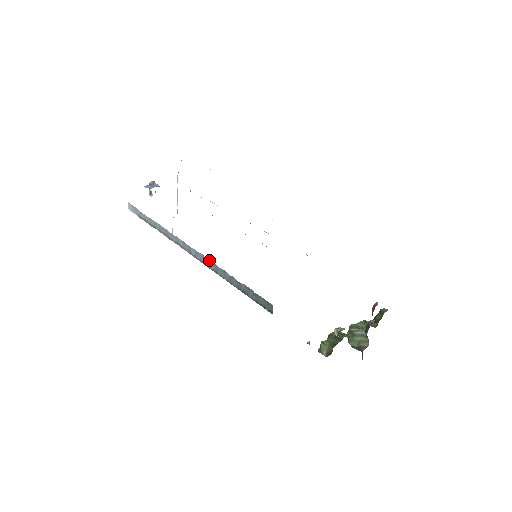
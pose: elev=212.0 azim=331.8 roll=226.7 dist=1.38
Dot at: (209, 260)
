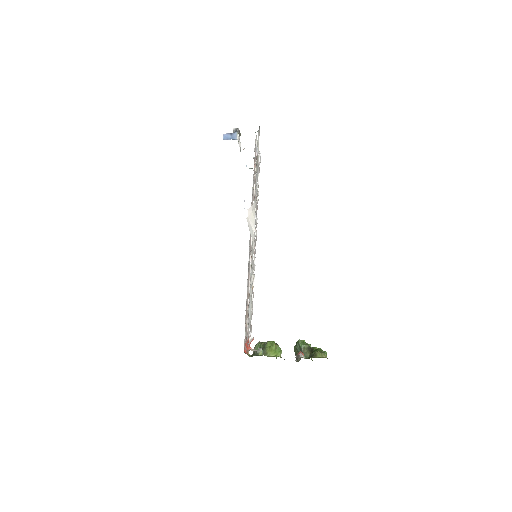
Dot at: occluded
